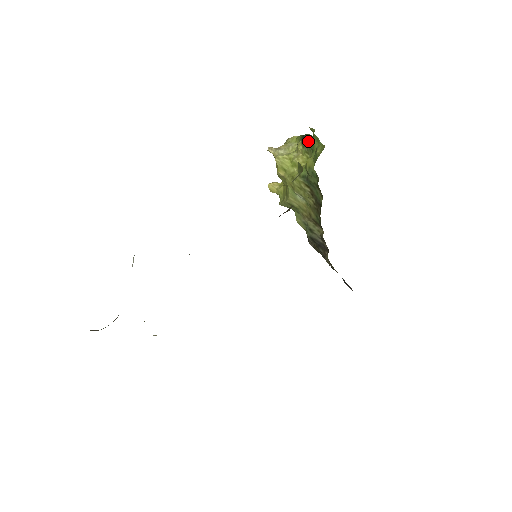
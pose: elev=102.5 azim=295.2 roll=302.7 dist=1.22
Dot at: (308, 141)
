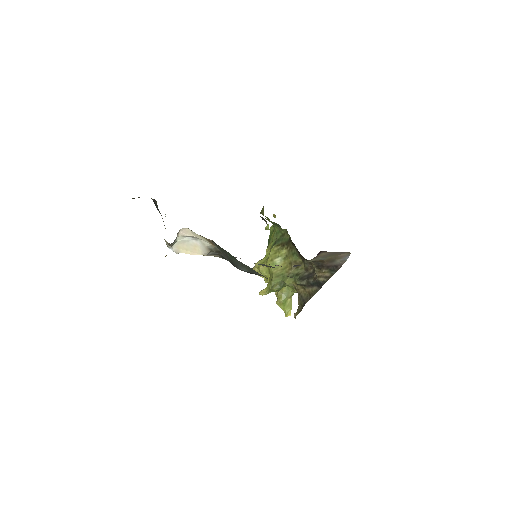
Dot at: (269, 239)
